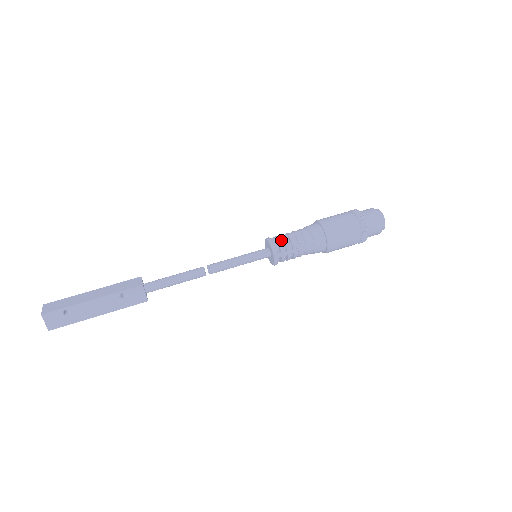
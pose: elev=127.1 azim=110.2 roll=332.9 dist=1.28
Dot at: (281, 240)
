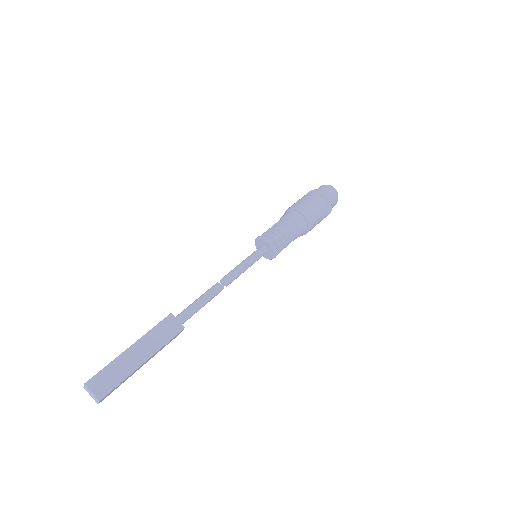
Dot at: (277, 239)
